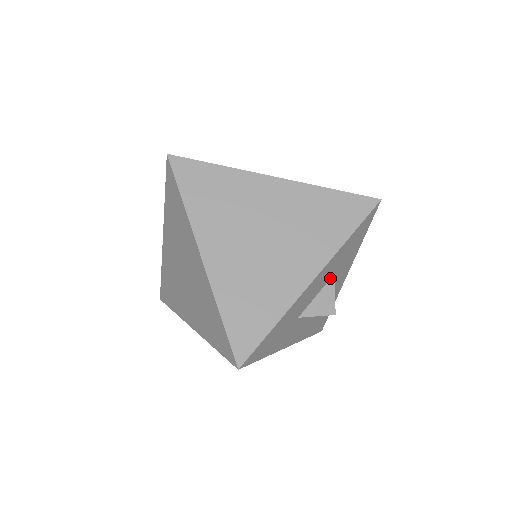
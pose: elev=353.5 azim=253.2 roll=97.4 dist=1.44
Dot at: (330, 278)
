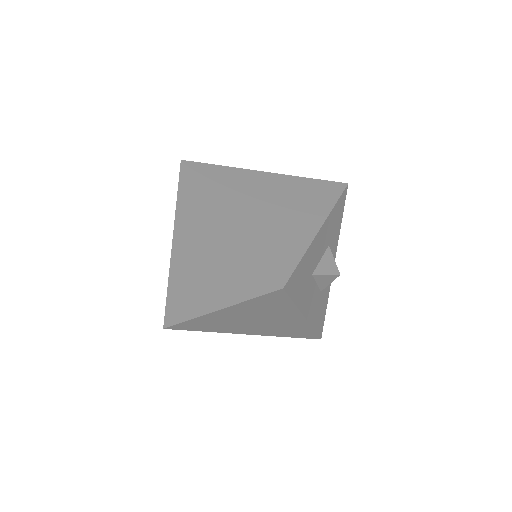
Dot at: (327, 247)
